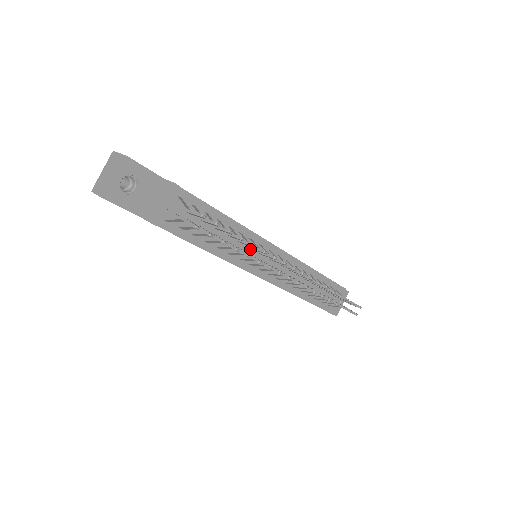
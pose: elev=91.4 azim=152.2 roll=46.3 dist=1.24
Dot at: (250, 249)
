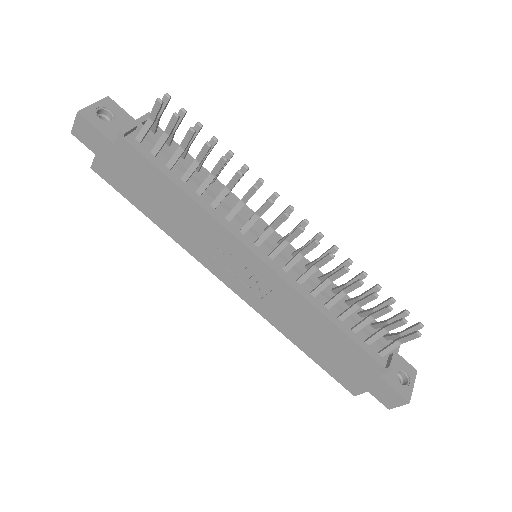
Dot at: occluded
